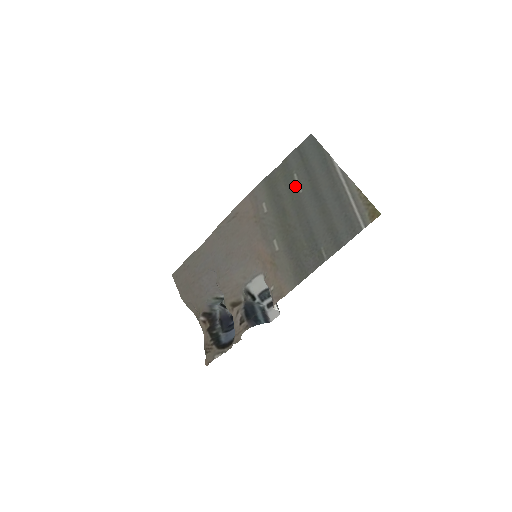
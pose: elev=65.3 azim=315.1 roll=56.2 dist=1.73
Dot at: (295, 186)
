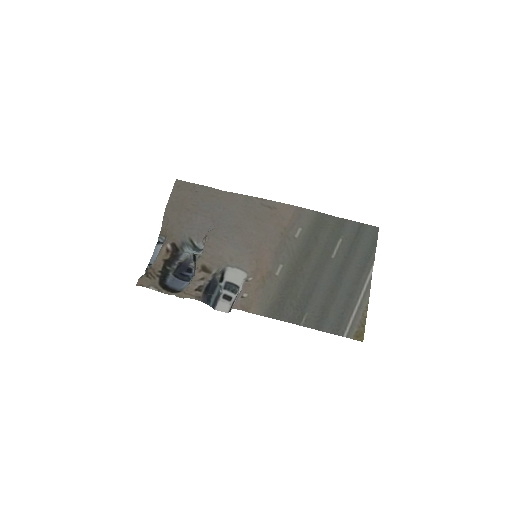
Dot at: (333, 248)
